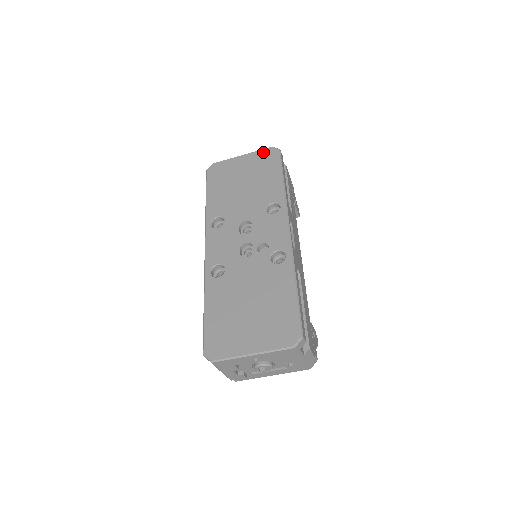
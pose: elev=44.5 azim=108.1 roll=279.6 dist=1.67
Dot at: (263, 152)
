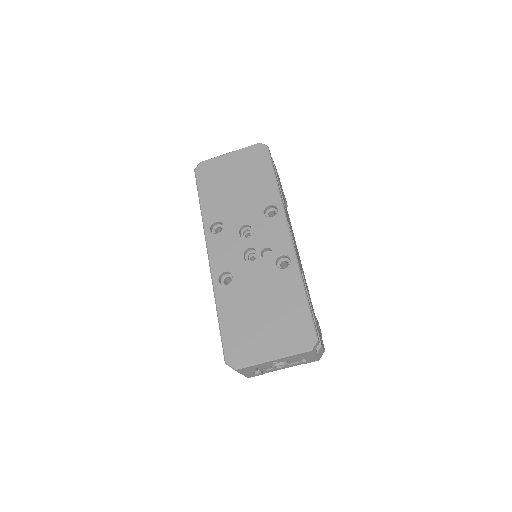
Dot at: (251, 149)
